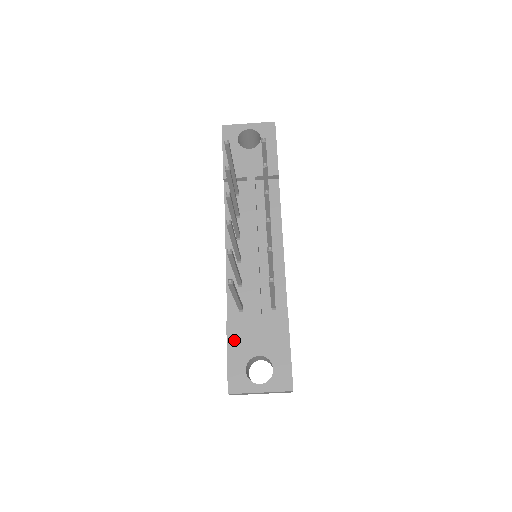
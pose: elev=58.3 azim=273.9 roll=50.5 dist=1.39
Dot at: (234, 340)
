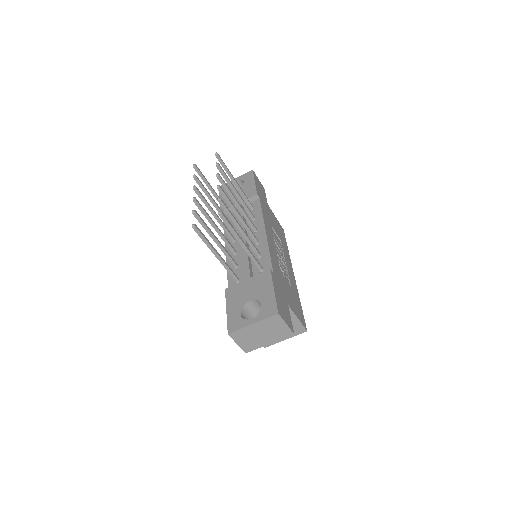
Dot at: (231, 298)
